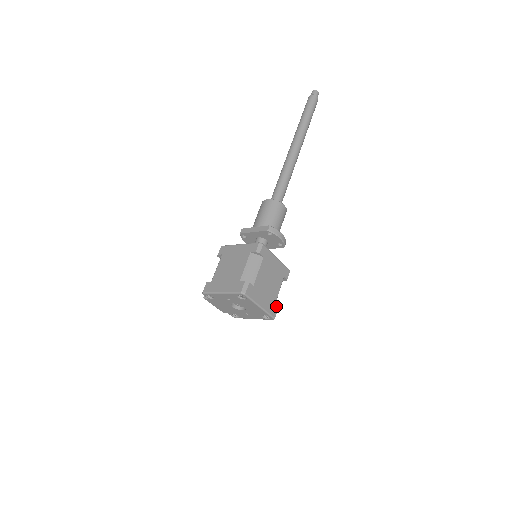
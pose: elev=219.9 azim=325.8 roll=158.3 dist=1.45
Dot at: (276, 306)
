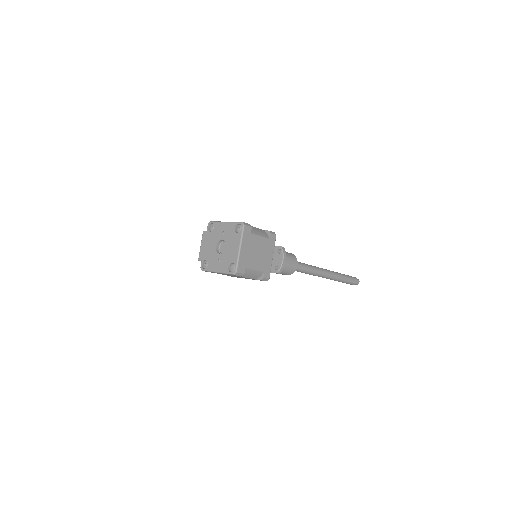
Dot at: (244, 270)
